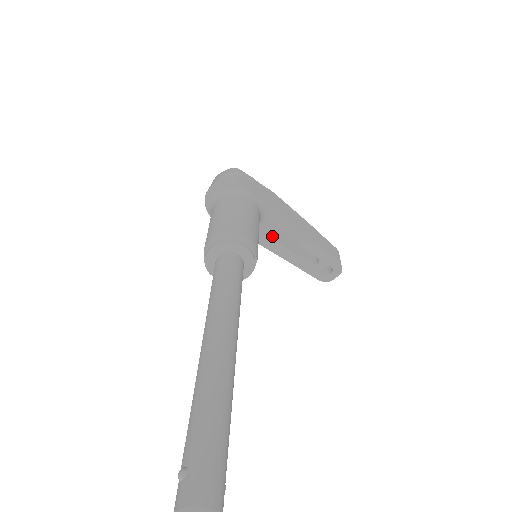
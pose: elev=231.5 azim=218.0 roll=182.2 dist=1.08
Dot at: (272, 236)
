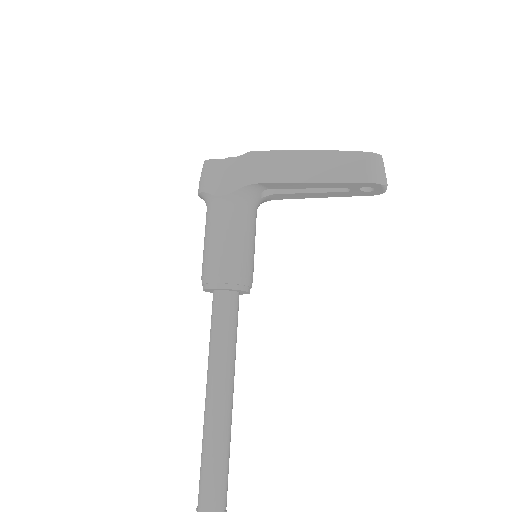
Dot at: (287, 190)
